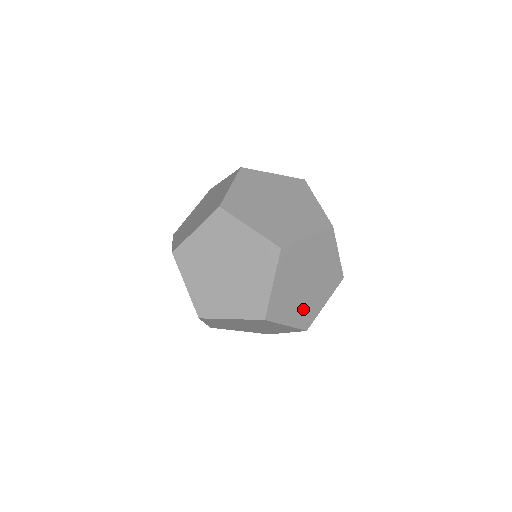
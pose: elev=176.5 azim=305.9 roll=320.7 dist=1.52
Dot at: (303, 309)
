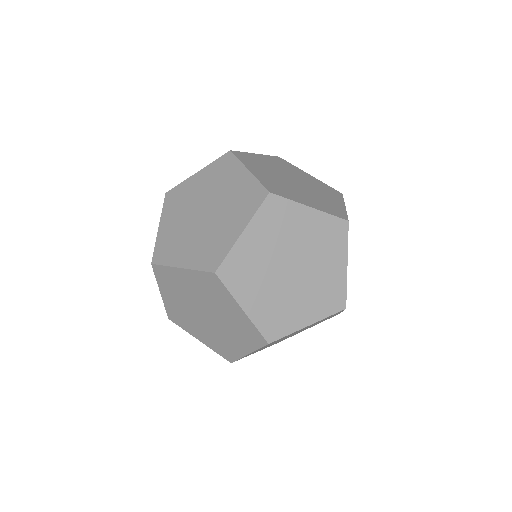
Dot at: (279, 341)
